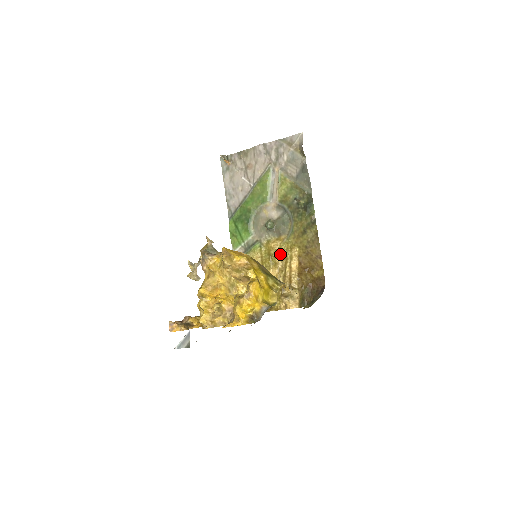
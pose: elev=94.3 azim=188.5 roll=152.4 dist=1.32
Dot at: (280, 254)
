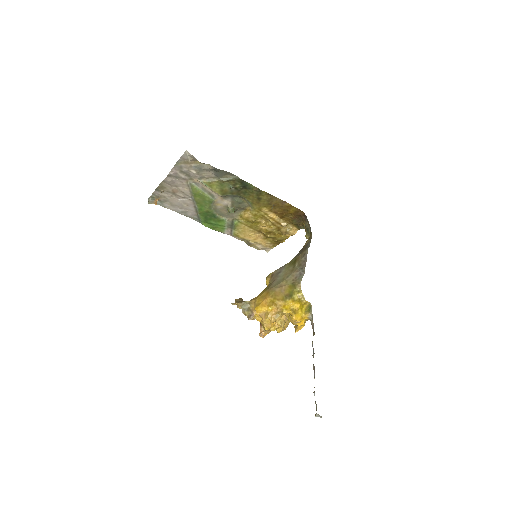
Dot at: (257, 217)
